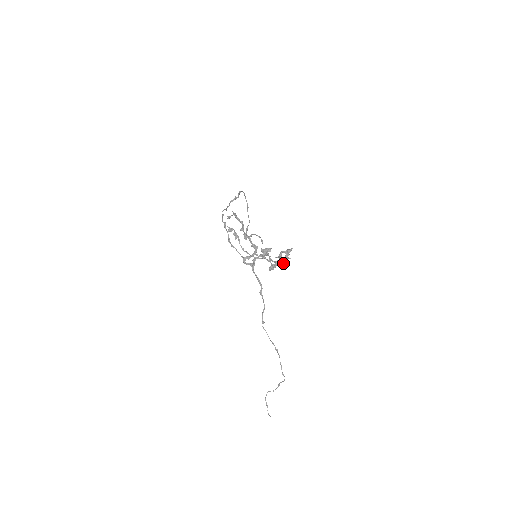
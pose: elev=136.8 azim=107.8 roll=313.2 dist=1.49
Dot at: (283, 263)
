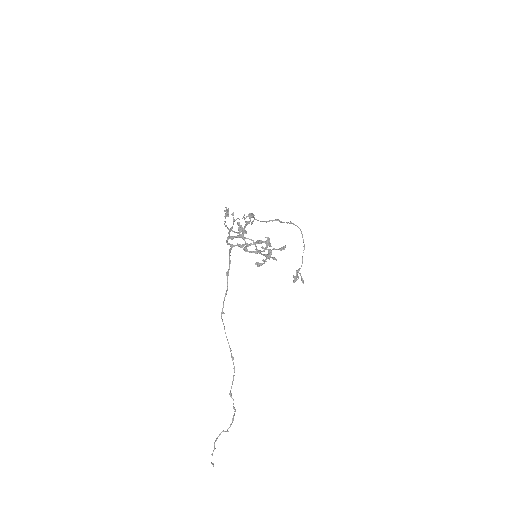
Dot at: (264, 251)
